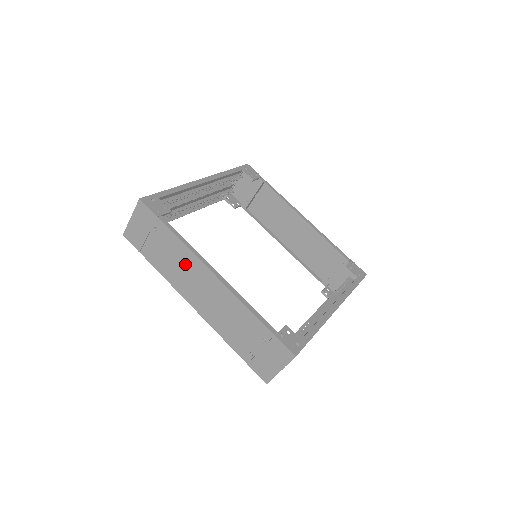
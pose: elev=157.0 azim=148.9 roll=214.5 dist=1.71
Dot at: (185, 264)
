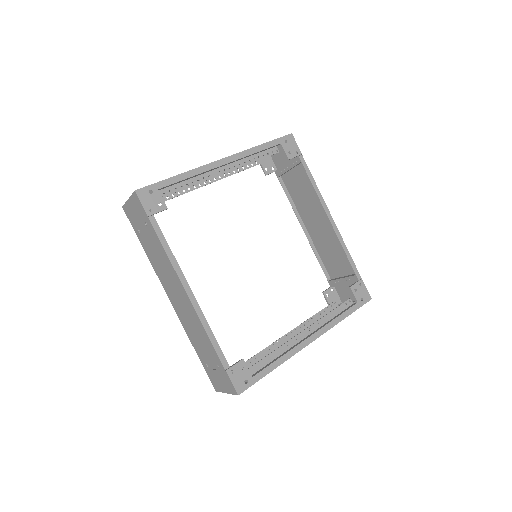
Dot at: (166, 268)
